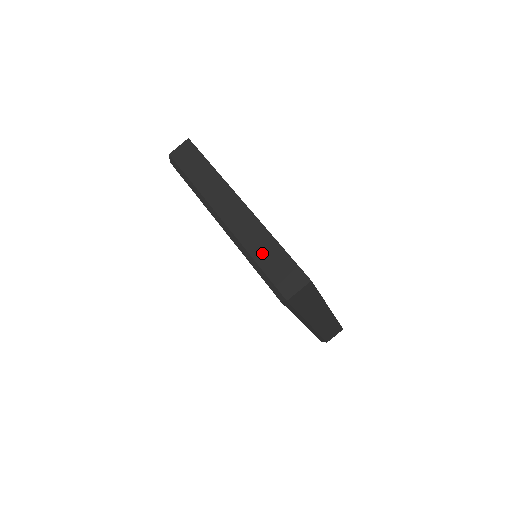
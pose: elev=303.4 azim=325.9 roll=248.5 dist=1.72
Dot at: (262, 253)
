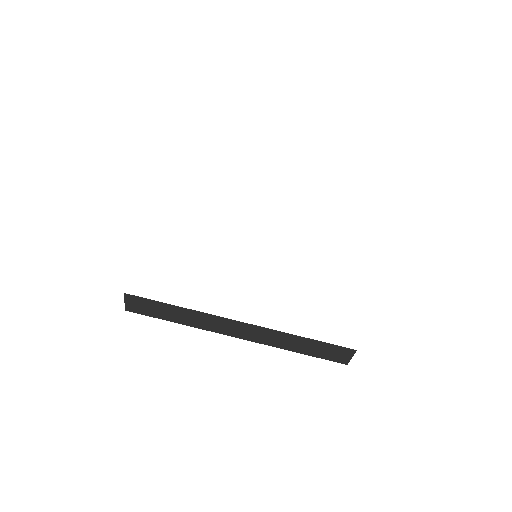
Dot at: (298, 347)
